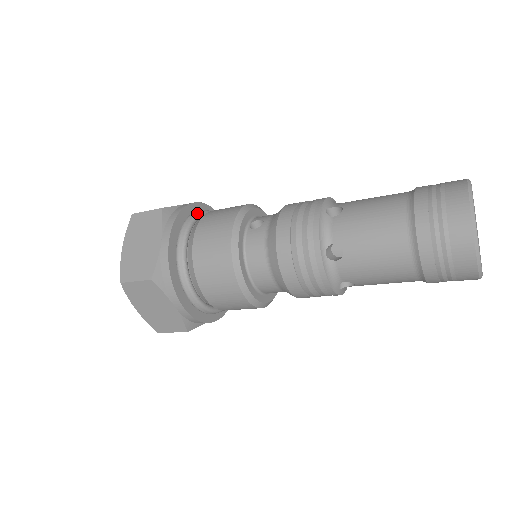
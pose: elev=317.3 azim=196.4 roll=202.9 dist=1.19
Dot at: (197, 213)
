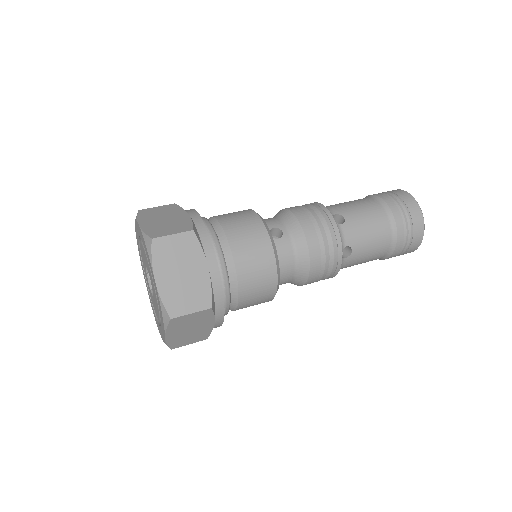
Dot at: (212, 226)
